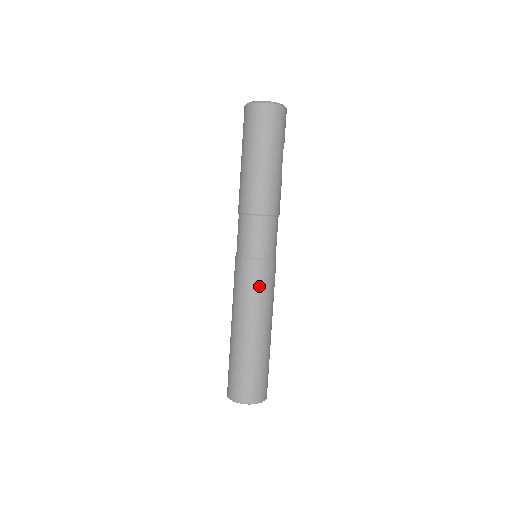
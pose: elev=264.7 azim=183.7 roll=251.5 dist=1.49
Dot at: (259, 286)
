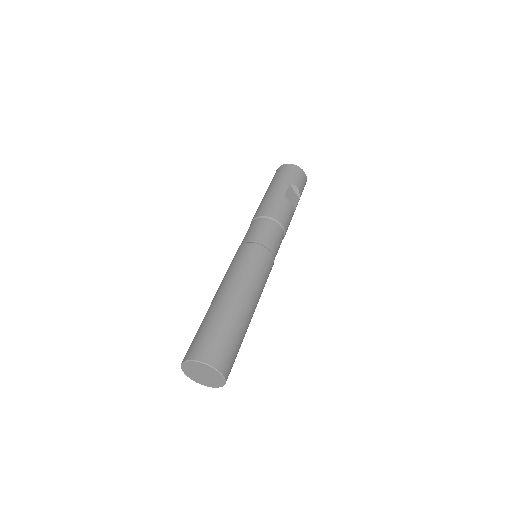
Dot at: (235, 261)
